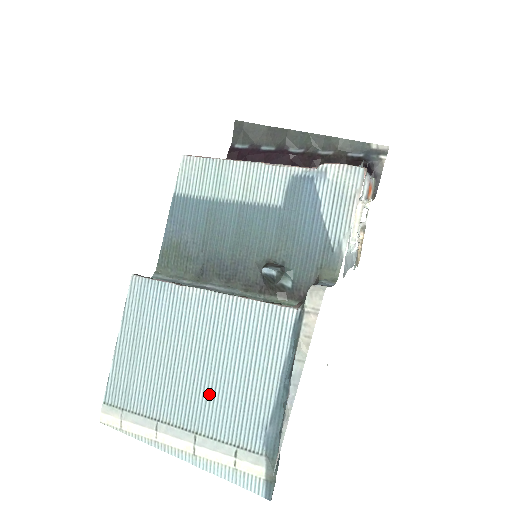
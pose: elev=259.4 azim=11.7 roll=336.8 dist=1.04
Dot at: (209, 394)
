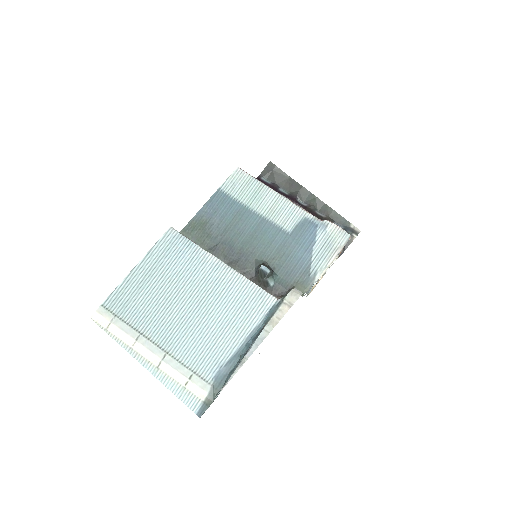
Dot at: (190, 330)
